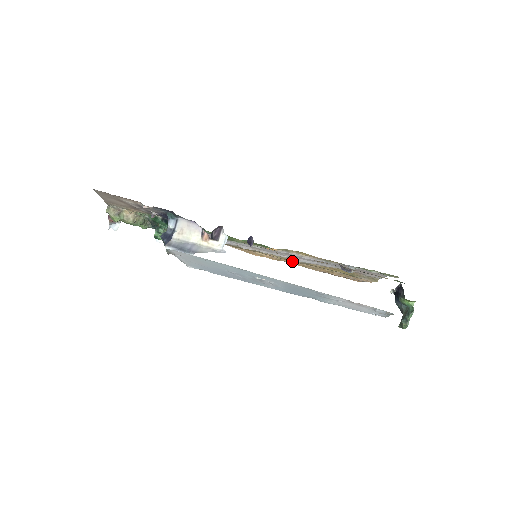
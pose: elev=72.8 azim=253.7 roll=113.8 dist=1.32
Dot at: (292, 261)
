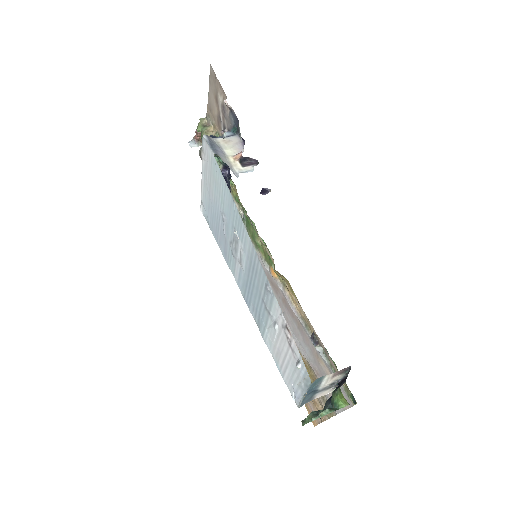
Dot at: occluded
